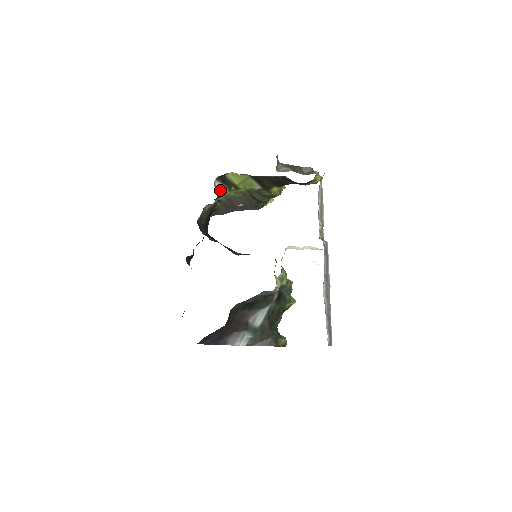
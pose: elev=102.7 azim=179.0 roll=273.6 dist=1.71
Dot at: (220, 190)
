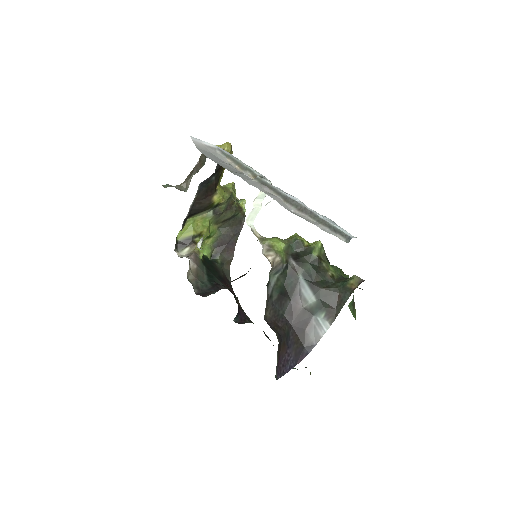
Dot at: (190, 253)
